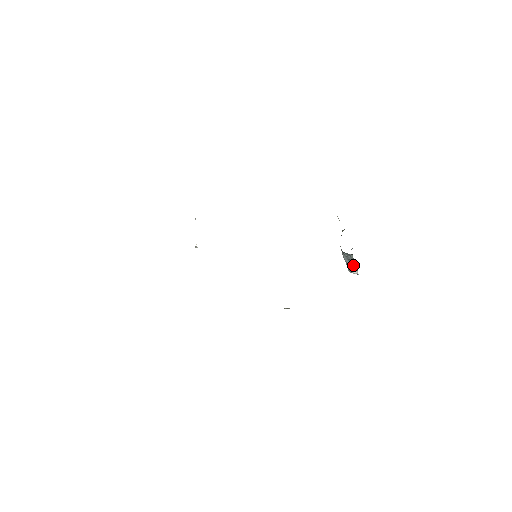
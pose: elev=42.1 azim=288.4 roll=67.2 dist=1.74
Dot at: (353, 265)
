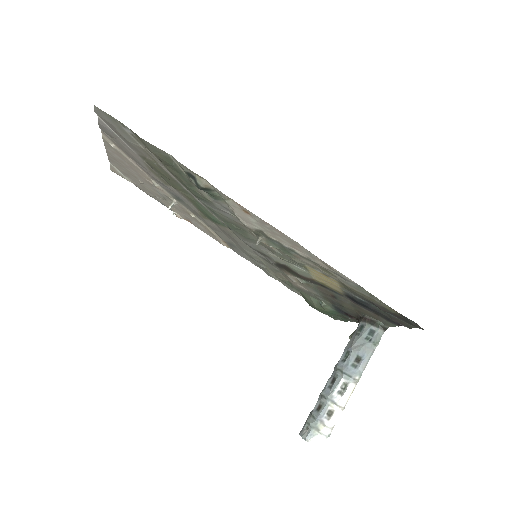
Dot at: (351, 384)
